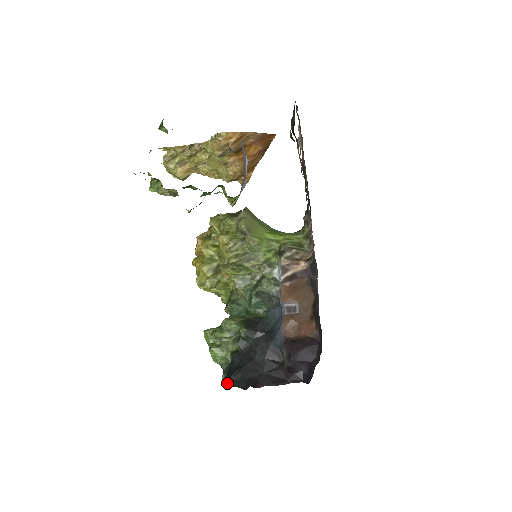
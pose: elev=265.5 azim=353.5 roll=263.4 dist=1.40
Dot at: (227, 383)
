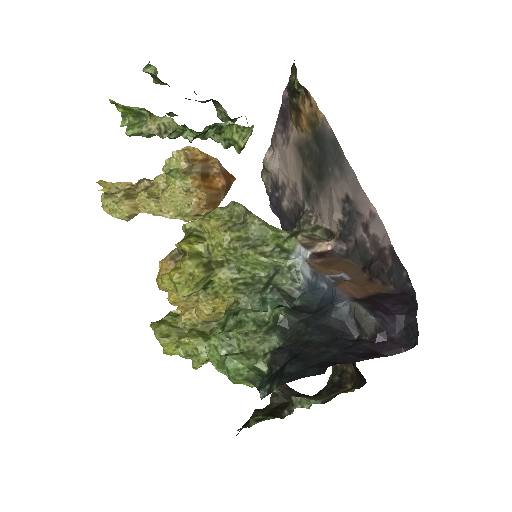
Dot at: (283, 379)
